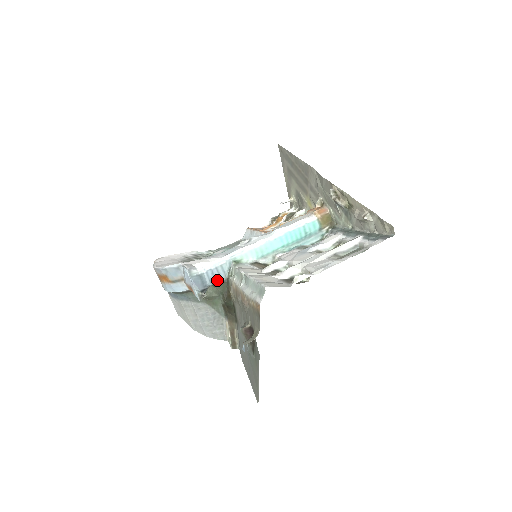
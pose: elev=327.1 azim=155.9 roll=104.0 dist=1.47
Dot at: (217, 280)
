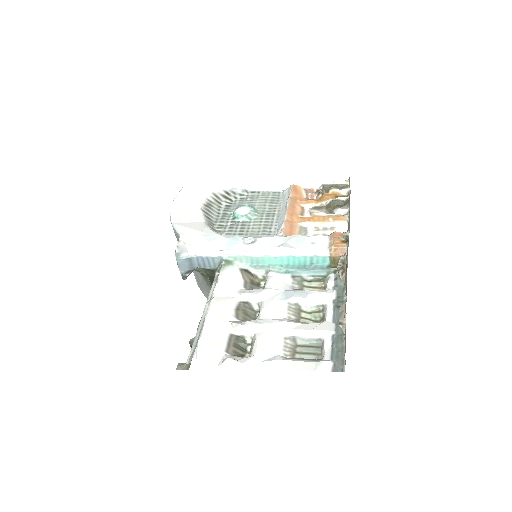
Dot at: (206, 266)
